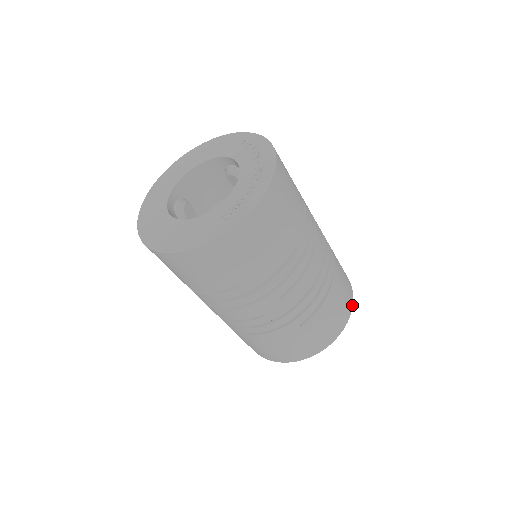
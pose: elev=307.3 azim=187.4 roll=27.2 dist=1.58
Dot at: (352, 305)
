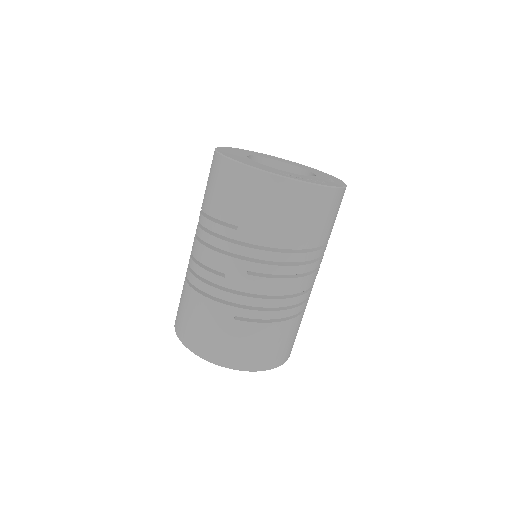
Dot at: (275, 367)
